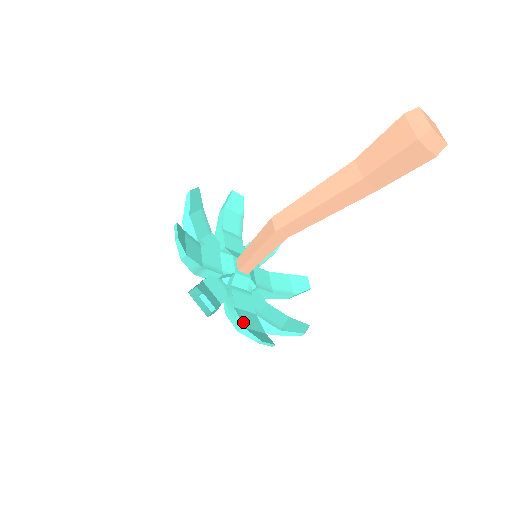
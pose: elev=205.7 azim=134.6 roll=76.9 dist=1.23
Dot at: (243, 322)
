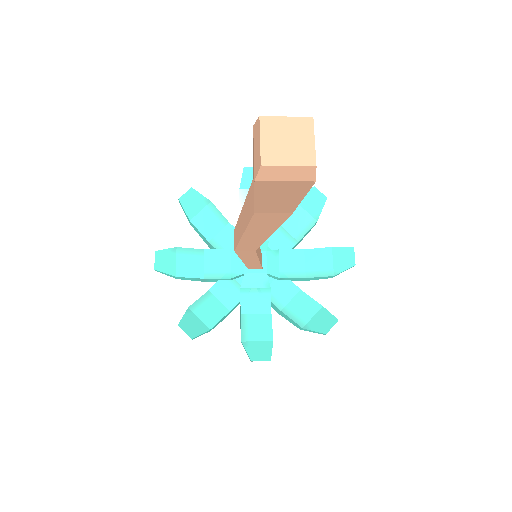
Dot at: (244, 333)
